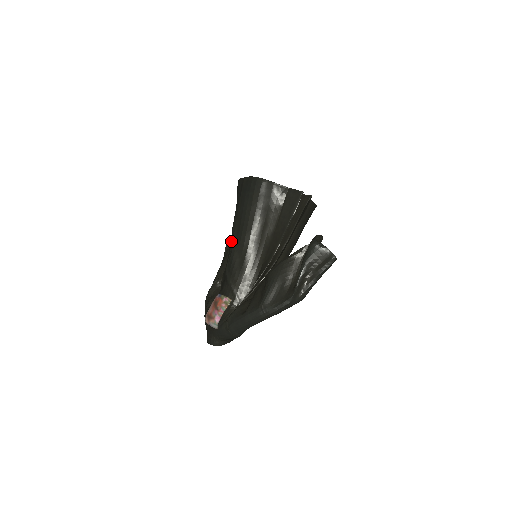
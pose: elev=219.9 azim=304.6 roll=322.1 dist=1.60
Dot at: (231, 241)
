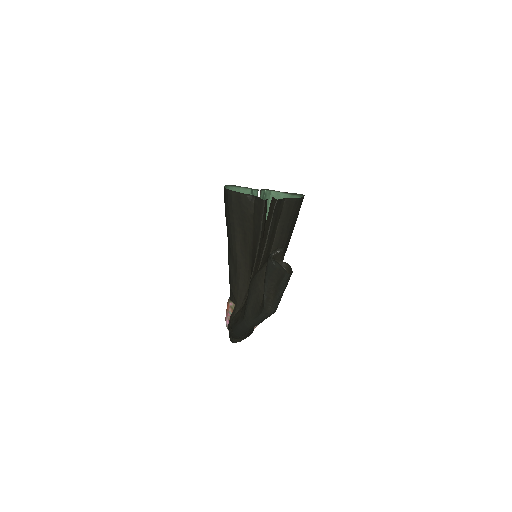
Dot at: occluded
